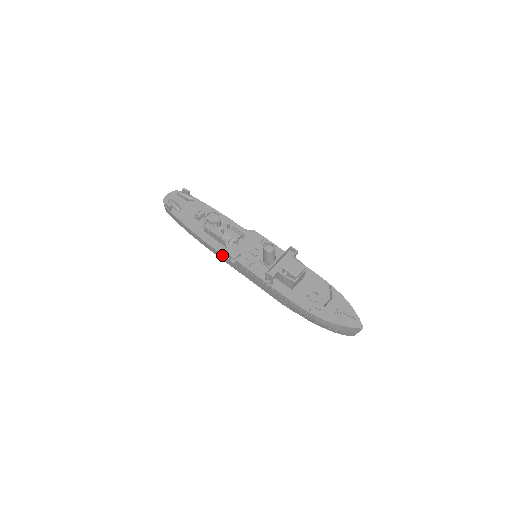
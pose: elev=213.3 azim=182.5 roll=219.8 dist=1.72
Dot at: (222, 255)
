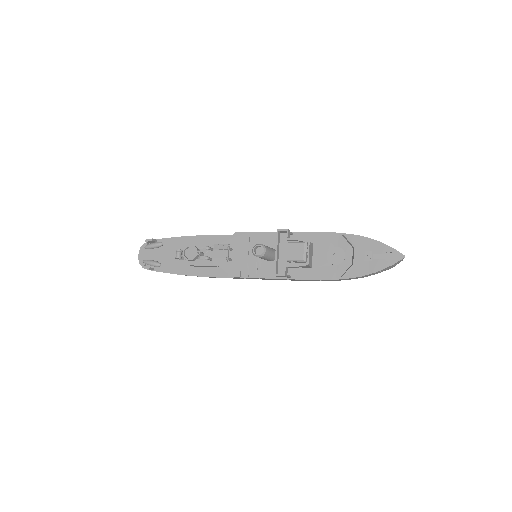
Dot at: occluded
